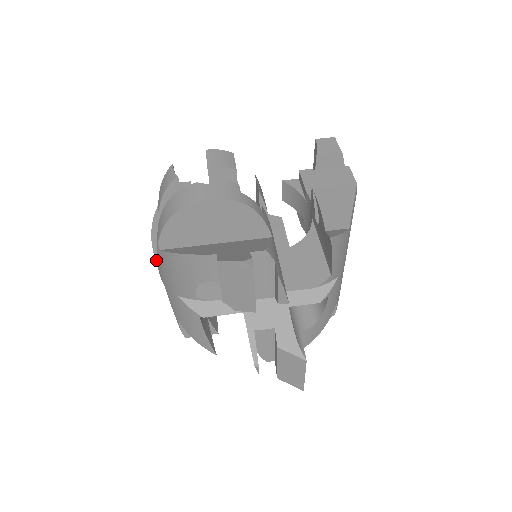
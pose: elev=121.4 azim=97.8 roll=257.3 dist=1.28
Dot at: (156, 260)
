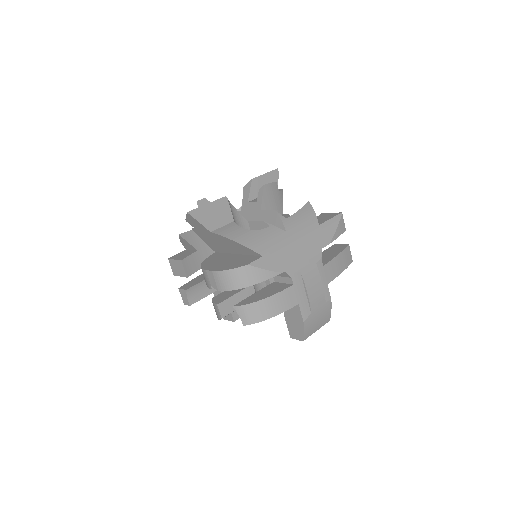
Dot at: occluded
